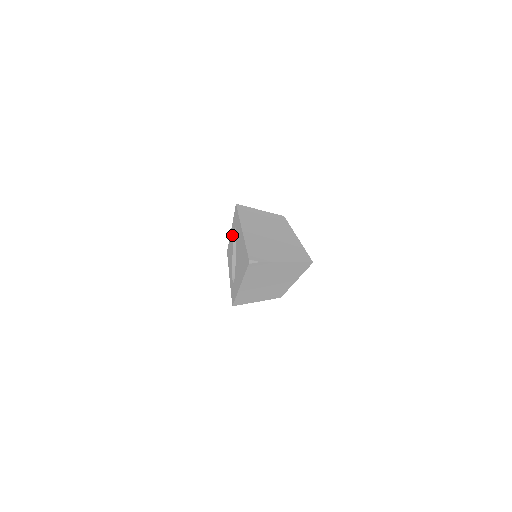
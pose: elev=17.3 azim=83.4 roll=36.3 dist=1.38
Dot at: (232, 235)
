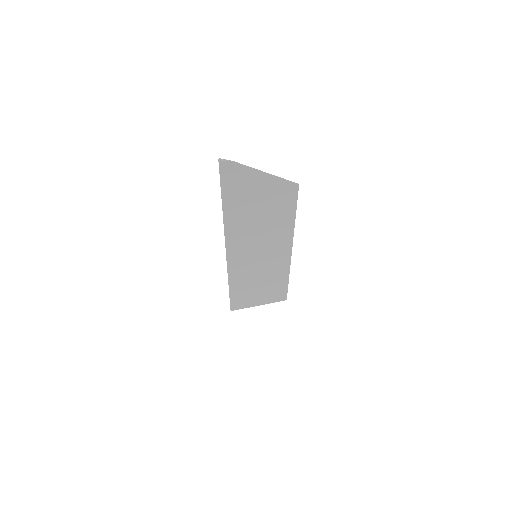
Dot at: occluded
